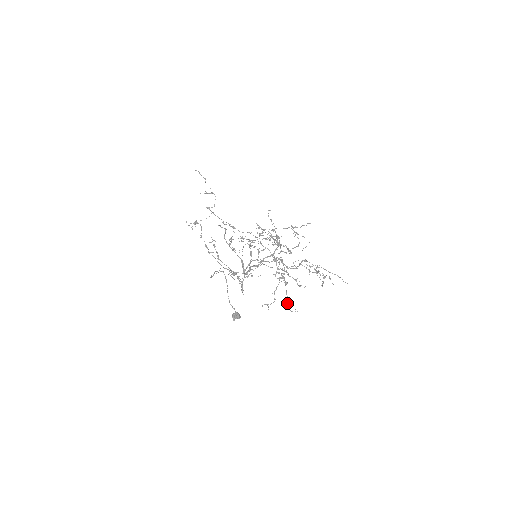
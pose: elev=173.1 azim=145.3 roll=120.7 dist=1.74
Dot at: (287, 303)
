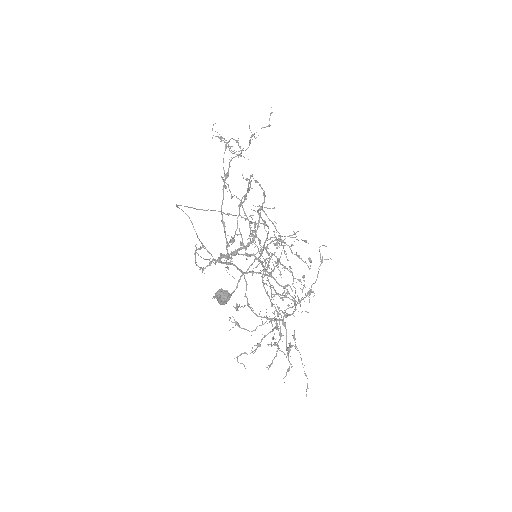
Dot at: (256, 349)
